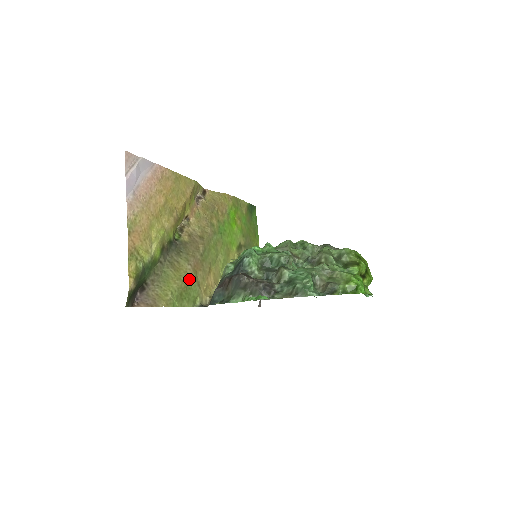
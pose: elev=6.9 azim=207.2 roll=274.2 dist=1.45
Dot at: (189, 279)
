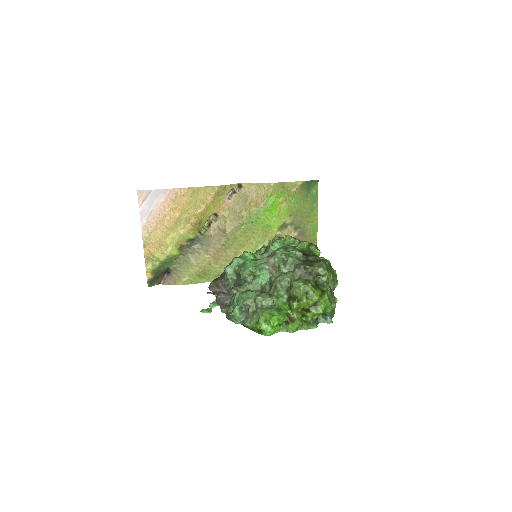
Dot at: (208, 265)
